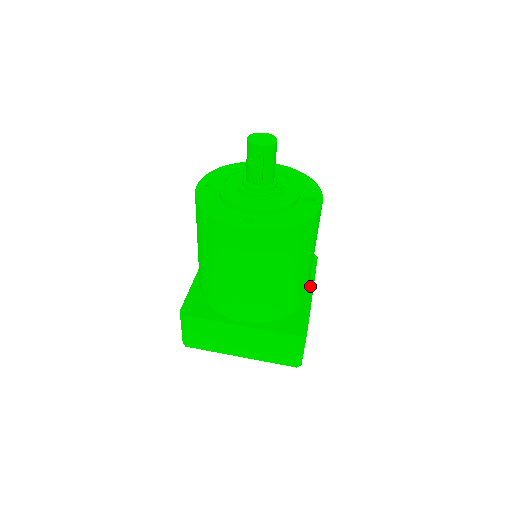
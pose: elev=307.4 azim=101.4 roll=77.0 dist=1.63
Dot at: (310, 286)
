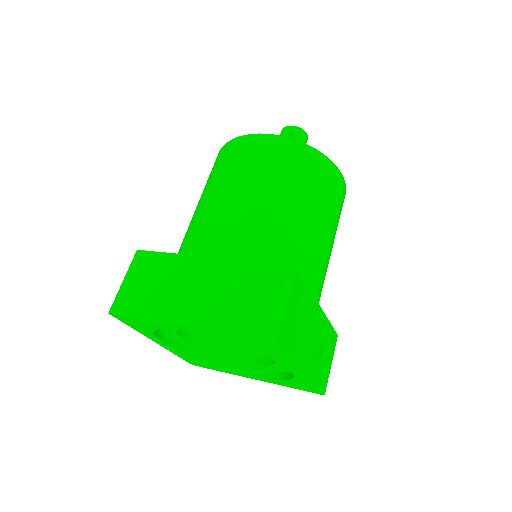
Dot at: occluded
